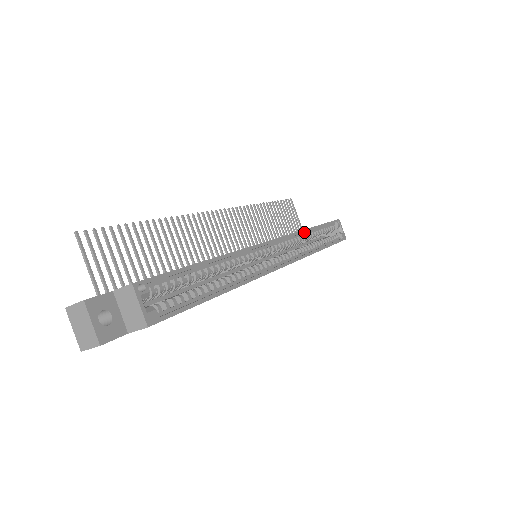
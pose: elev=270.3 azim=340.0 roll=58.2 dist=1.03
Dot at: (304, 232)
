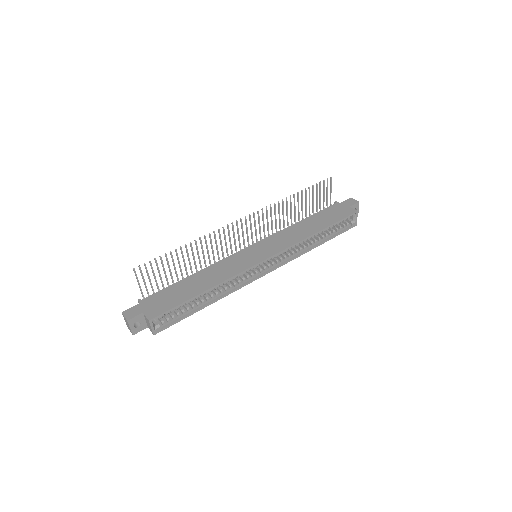
Dot at: (303, 240)
